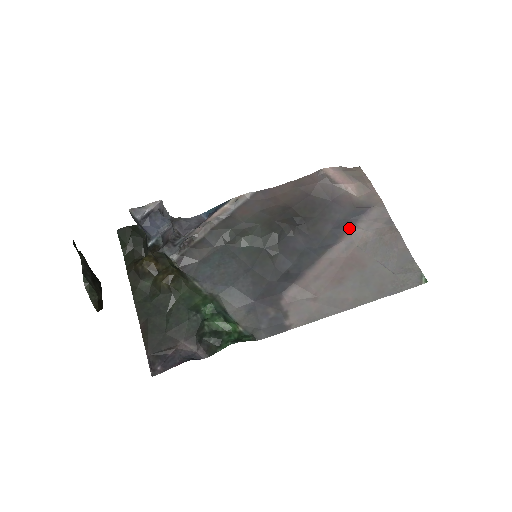
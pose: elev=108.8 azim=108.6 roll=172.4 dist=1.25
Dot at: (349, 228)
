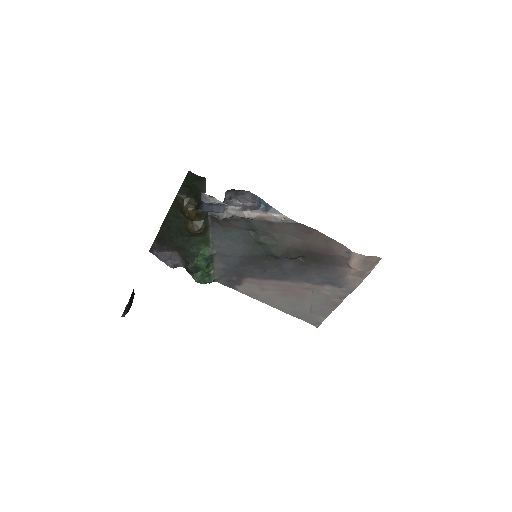
Dot at: (320, 284)
